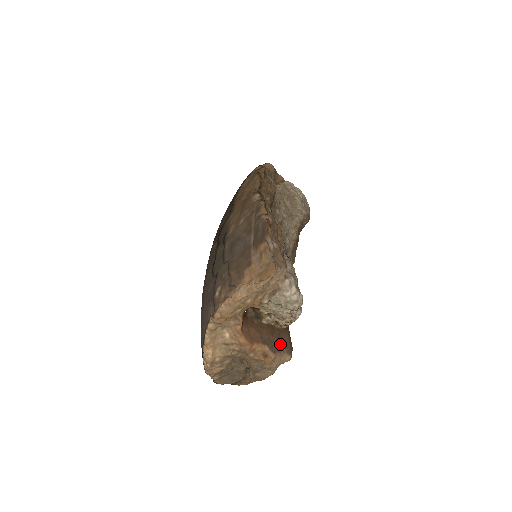
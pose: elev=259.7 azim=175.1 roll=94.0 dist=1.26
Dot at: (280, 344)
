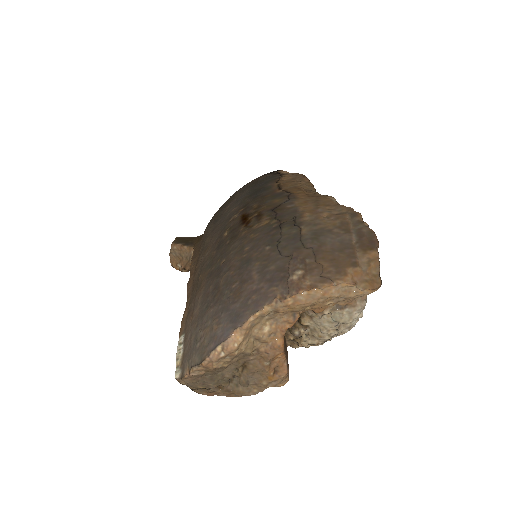
Dot at: (288, 364)
